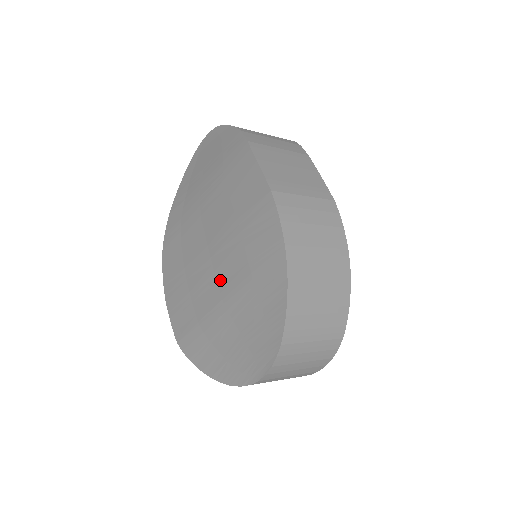
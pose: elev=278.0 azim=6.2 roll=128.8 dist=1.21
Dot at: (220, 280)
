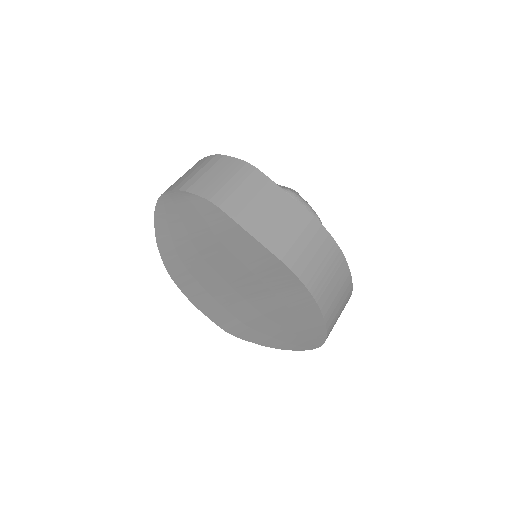
Dot at: (251, 302)
